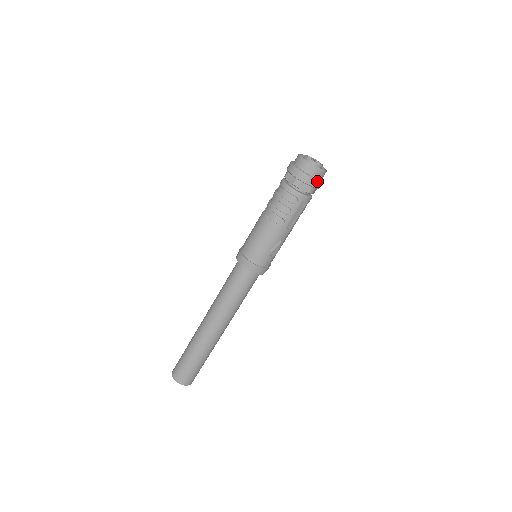
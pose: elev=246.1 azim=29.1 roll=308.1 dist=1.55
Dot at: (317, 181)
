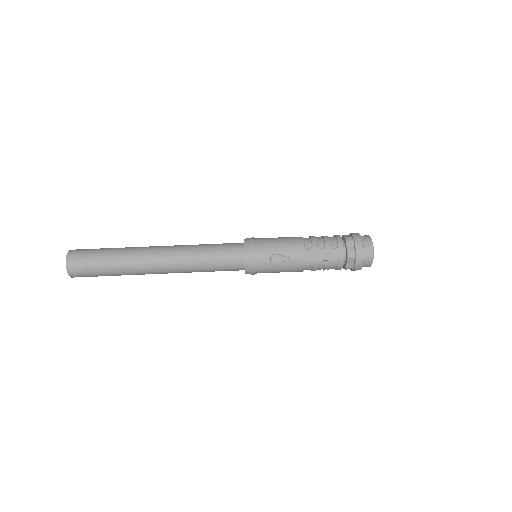
Dot at: (363, 253)
